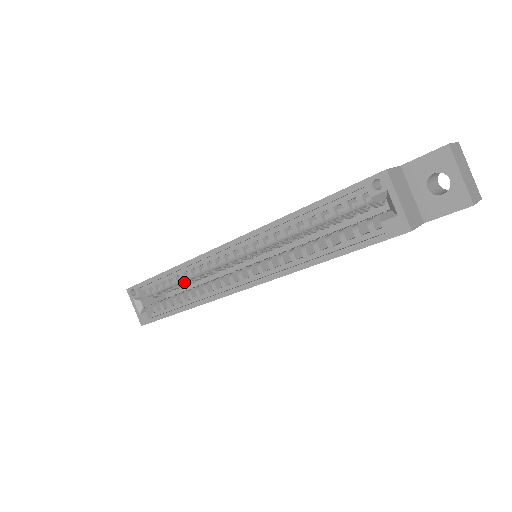
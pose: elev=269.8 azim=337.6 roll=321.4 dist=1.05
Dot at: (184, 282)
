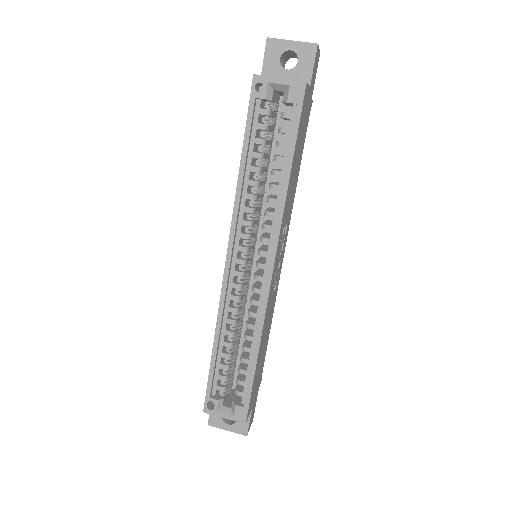
Dot at: (234, 339)
